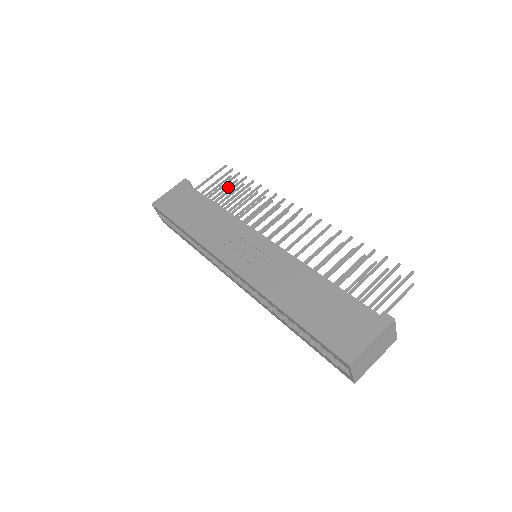
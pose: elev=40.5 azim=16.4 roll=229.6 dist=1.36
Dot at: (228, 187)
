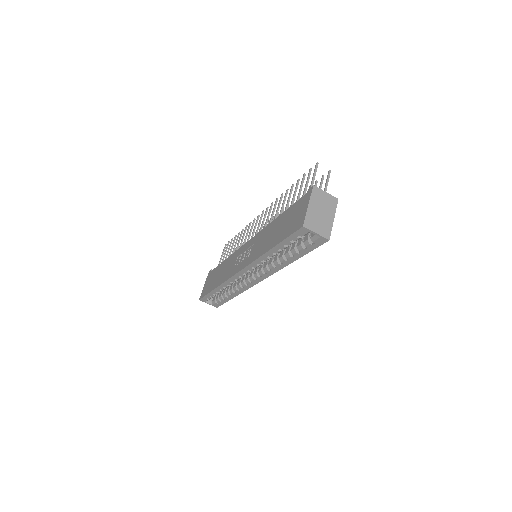
Dot at: occluded
